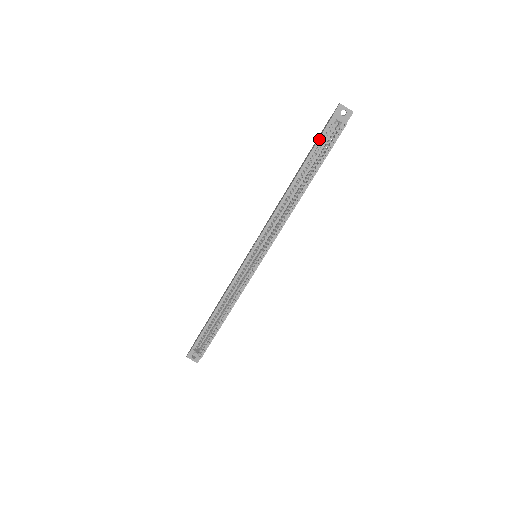
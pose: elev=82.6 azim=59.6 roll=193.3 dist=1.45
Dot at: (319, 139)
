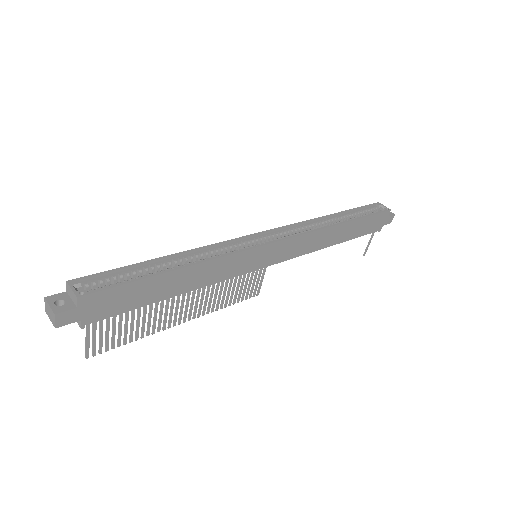
Dot at: (364, 206)
